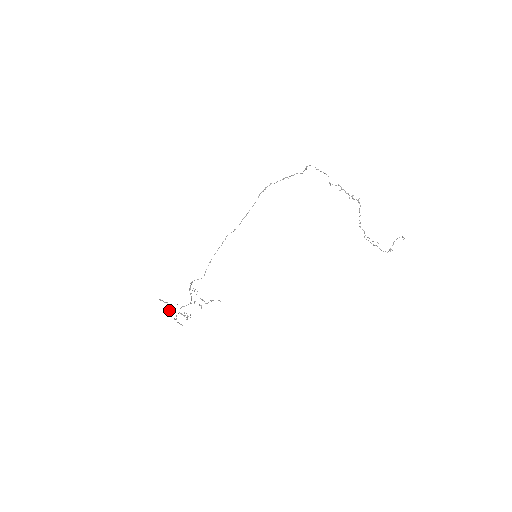
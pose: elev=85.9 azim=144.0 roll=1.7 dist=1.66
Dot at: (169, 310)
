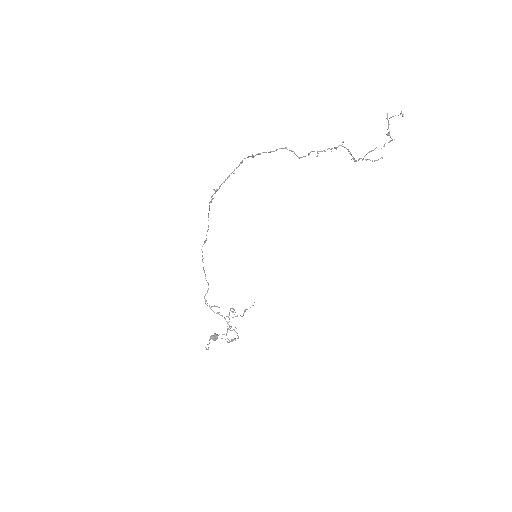
Dot at: (214, 338)
